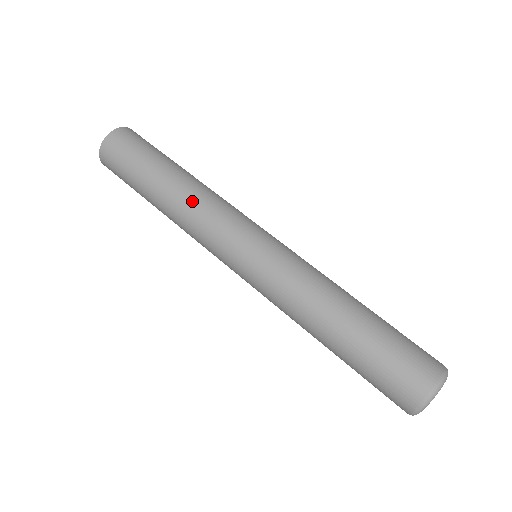
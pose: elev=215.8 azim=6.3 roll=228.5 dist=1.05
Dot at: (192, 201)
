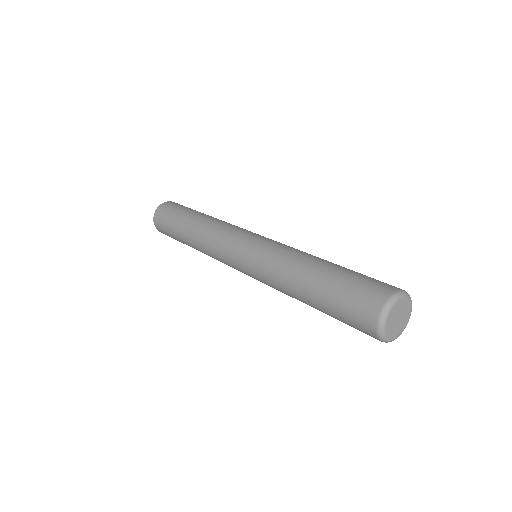
Dot at: (203, 236)
